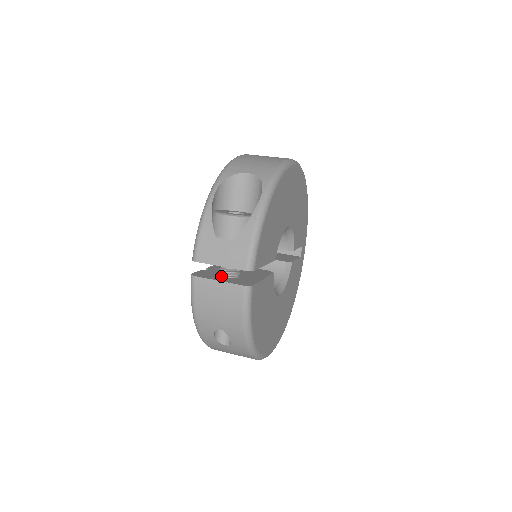
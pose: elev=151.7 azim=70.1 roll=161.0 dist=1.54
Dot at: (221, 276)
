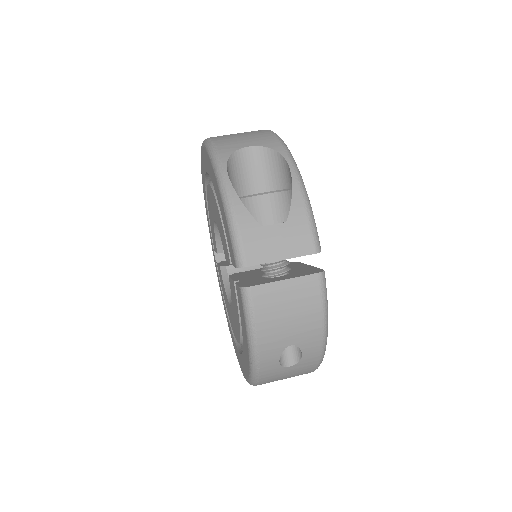
Dot at: (272, 277)
